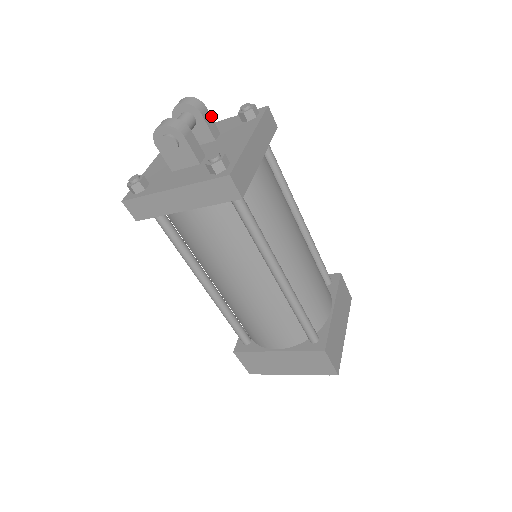
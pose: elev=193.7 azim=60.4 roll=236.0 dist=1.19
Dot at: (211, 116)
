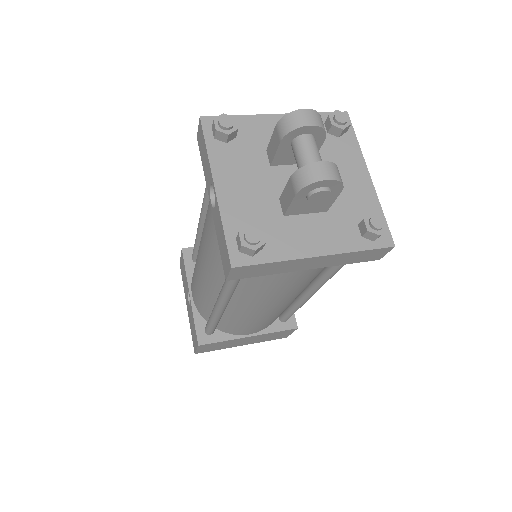
Dot at: occluded
